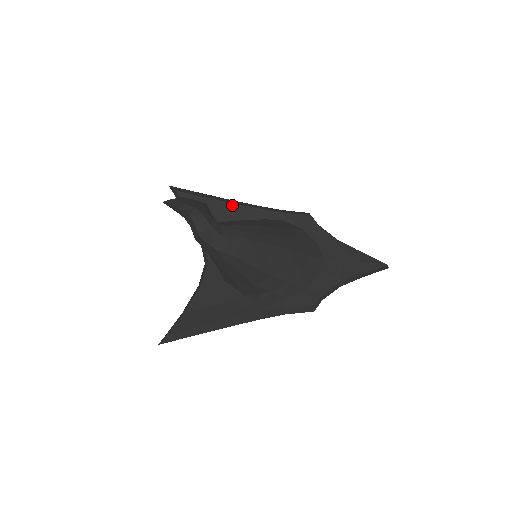
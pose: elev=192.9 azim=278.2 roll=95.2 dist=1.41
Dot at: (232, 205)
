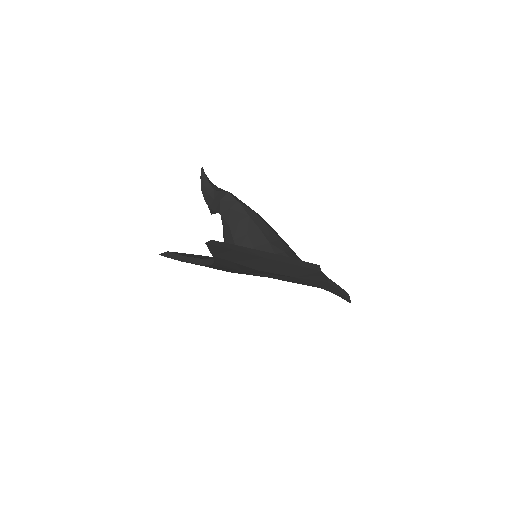
Dot at: occluded
